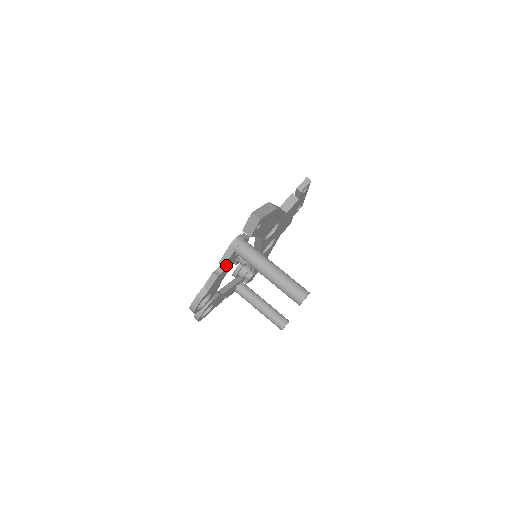
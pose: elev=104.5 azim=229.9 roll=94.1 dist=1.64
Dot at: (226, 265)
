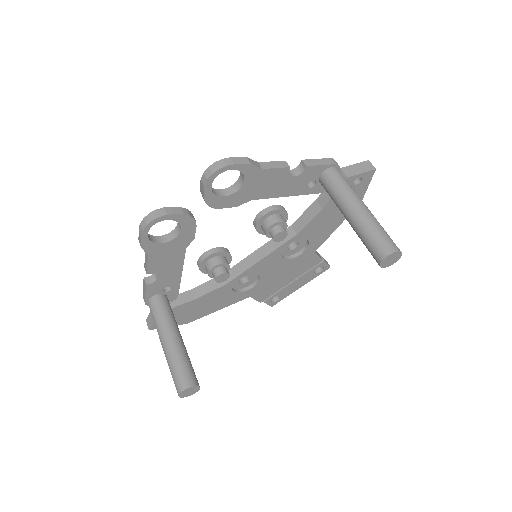
Dot at: (303, 172)
